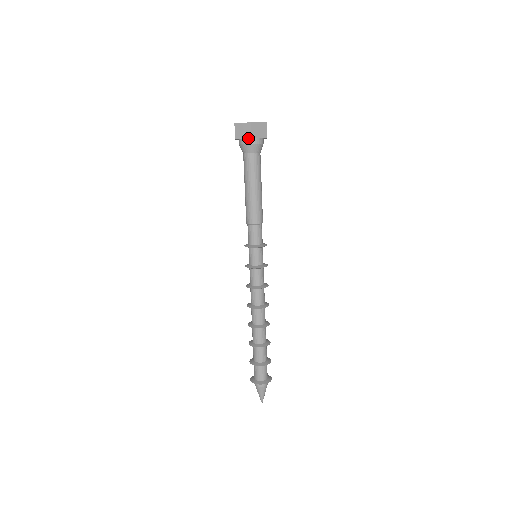
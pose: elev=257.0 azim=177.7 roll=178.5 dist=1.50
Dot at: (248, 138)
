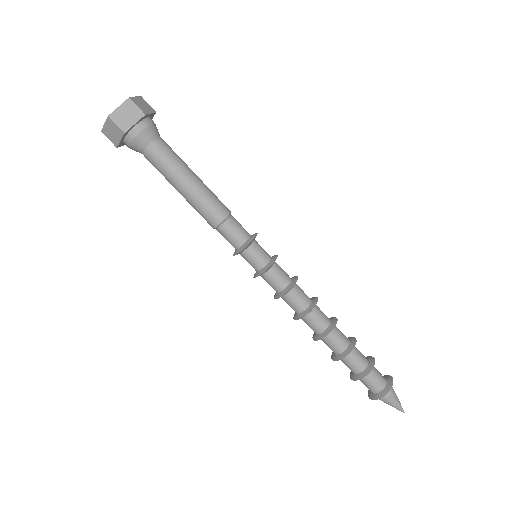
Dot at: (125, 135)
